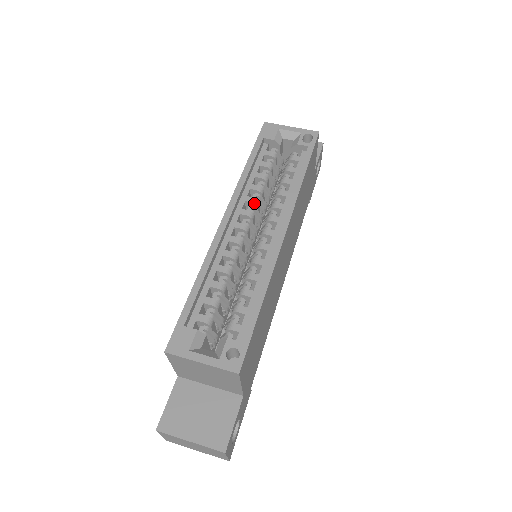
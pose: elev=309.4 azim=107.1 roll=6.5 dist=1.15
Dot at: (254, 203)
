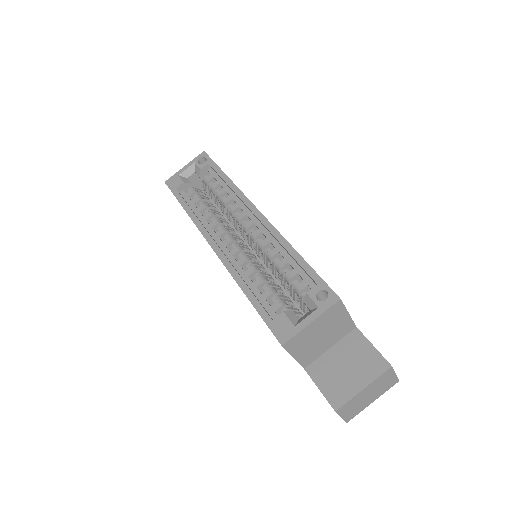
Dot at: (218, 223)
